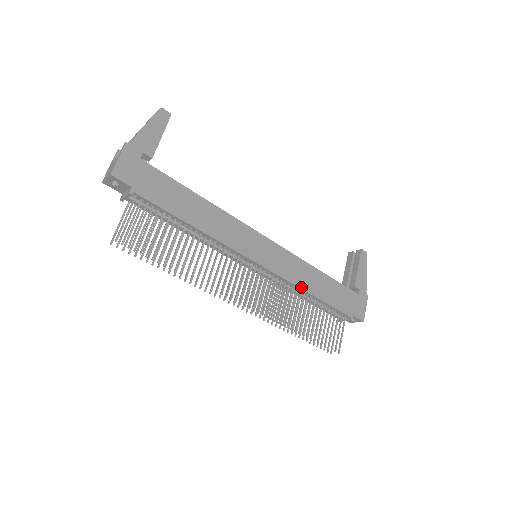
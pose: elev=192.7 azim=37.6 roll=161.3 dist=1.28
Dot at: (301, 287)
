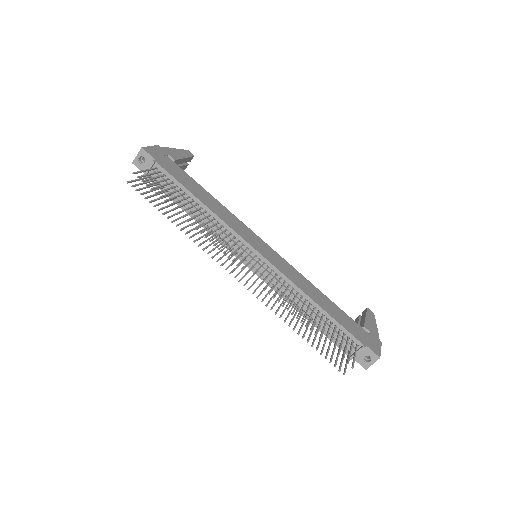
Dot at: (302, 290)
